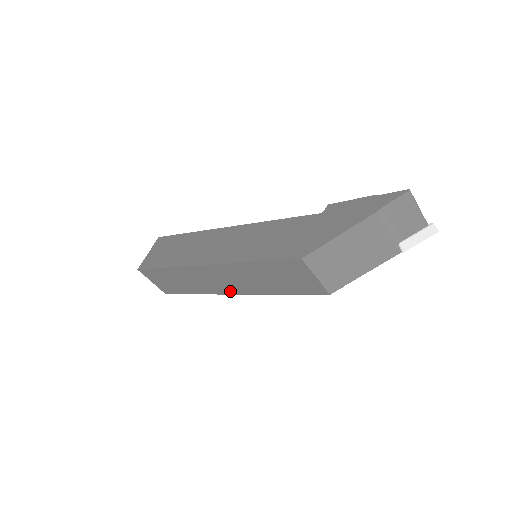
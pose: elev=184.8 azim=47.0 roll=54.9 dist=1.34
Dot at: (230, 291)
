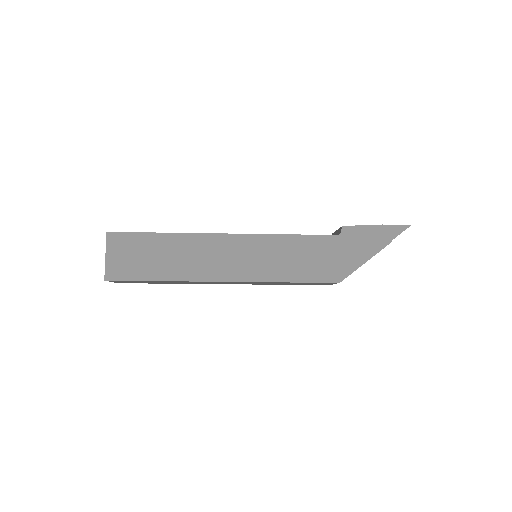
Dot at: occluded
